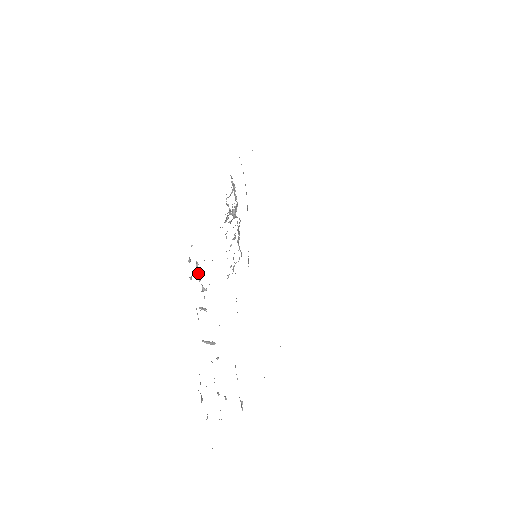
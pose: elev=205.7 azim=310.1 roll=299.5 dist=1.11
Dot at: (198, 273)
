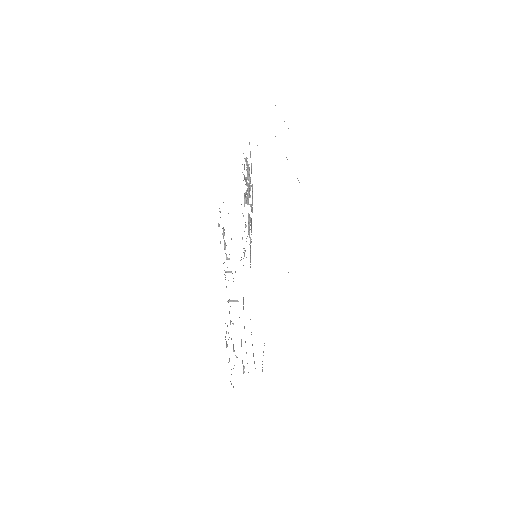
Dot at: (224, 242)
